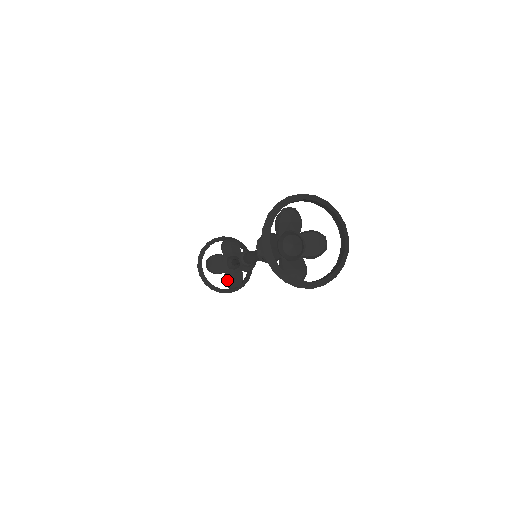
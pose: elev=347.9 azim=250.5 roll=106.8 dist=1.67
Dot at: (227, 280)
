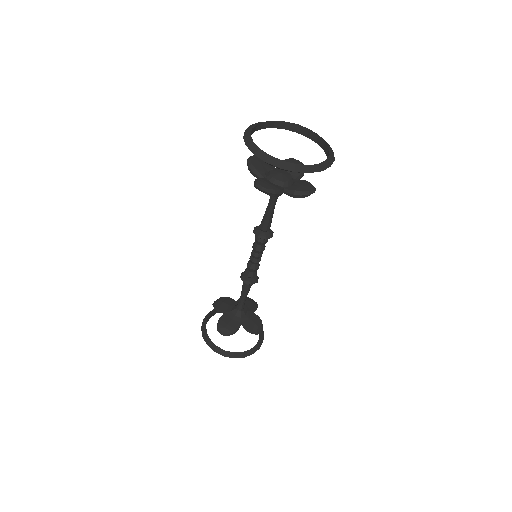
Dot at: (249, 328)
